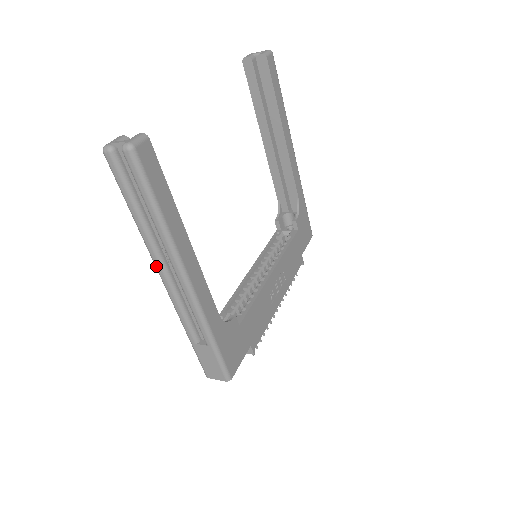
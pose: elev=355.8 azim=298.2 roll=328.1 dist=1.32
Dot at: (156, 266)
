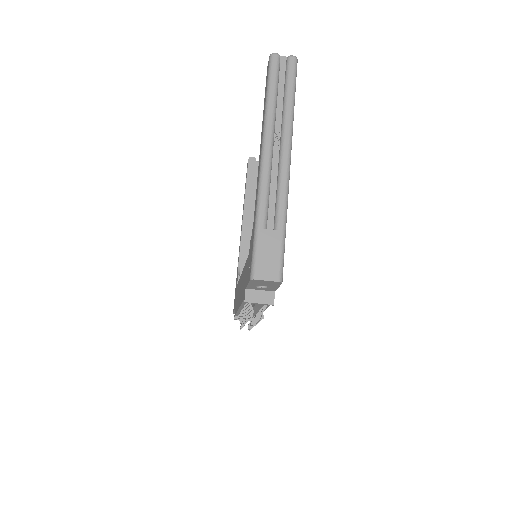
Dot at: (266, 141)
